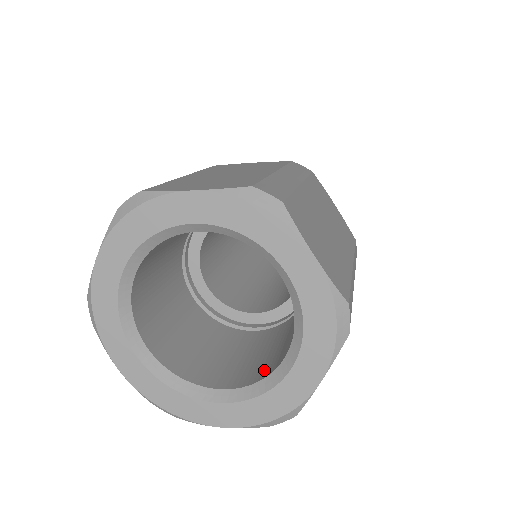
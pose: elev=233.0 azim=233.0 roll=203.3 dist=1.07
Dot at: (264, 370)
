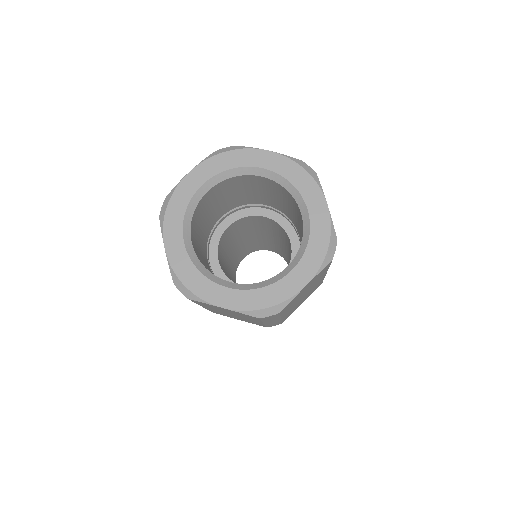
Dot at: occluded
